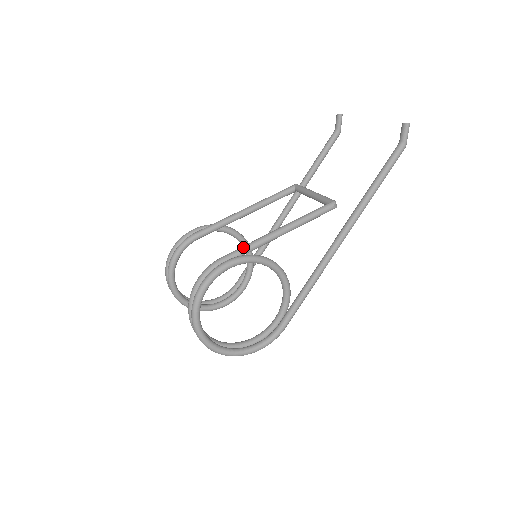
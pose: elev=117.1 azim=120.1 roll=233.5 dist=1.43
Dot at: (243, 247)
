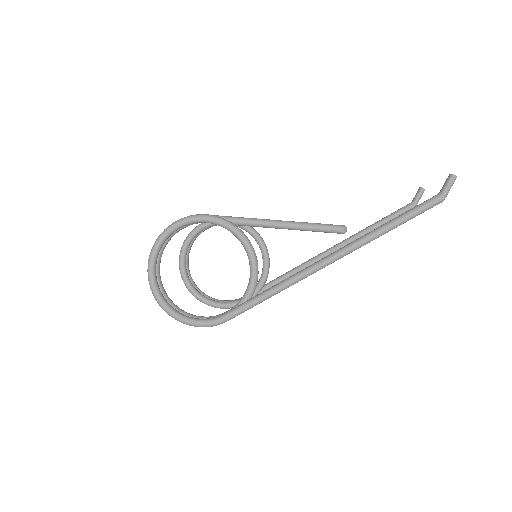
Dot at: occluded
